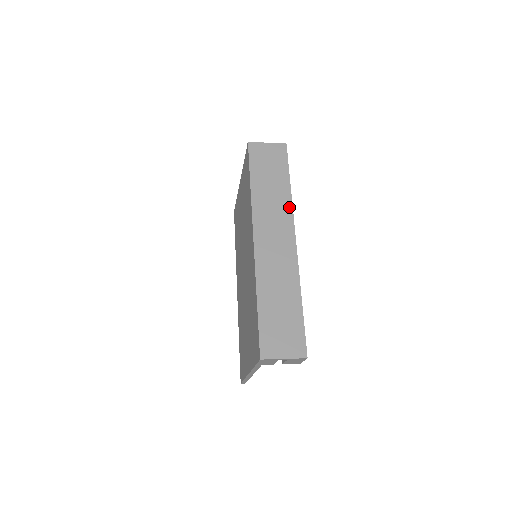
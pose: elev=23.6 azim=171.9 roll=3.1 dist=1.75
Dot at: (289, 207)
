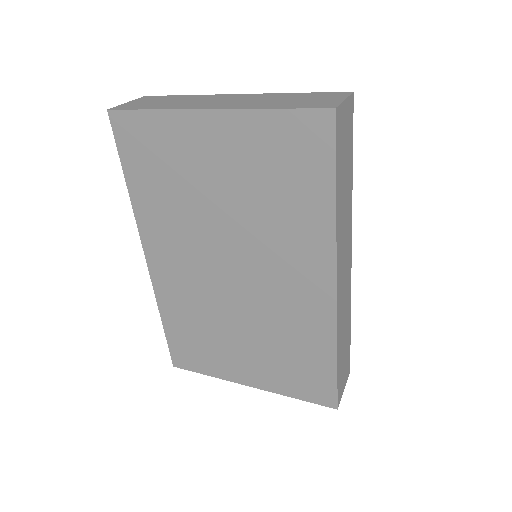
Dot at: (351, 214)
